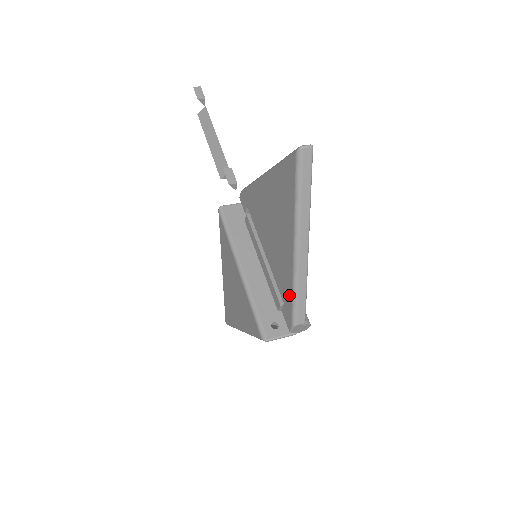
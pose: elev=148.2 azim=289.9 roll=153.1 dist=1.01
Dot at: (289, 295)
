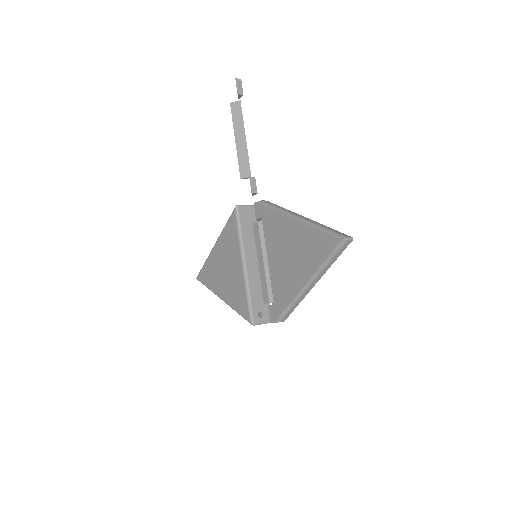
Dot at: (284, 304)
